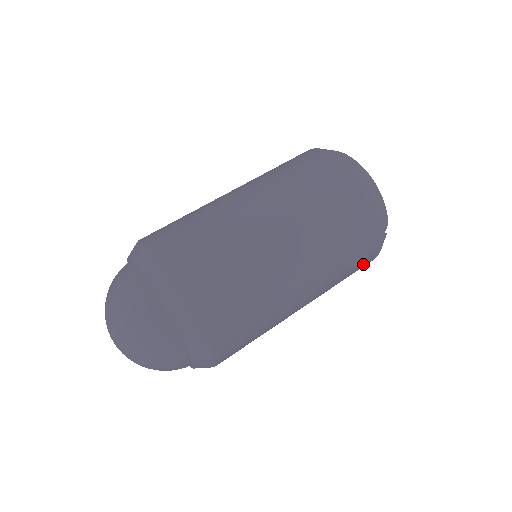
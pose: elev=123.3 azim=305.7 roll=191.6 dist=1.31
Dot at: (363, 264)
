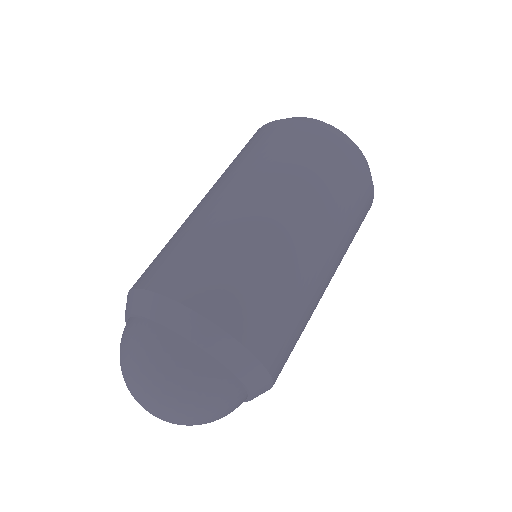
Dot at: occluded
